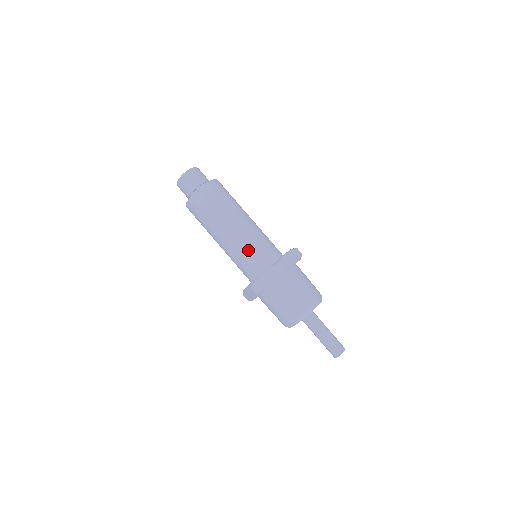
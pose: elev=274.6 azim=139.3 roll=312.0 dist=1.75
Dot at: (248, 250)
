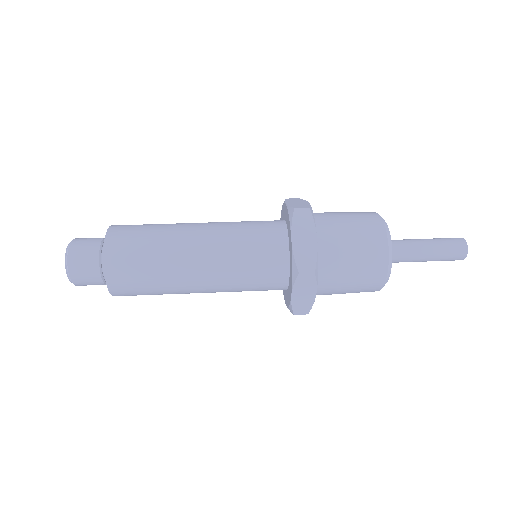
Dot at: (241, 222)
